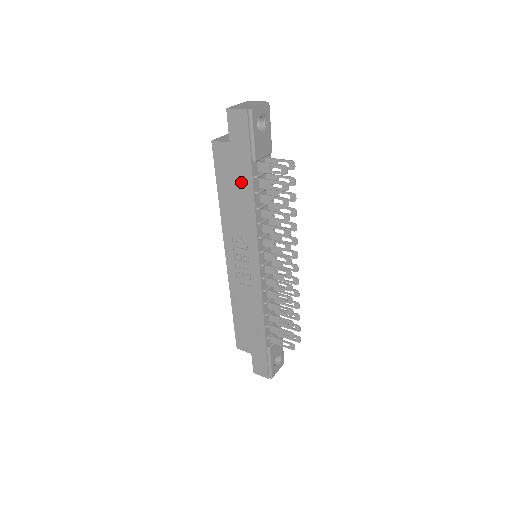
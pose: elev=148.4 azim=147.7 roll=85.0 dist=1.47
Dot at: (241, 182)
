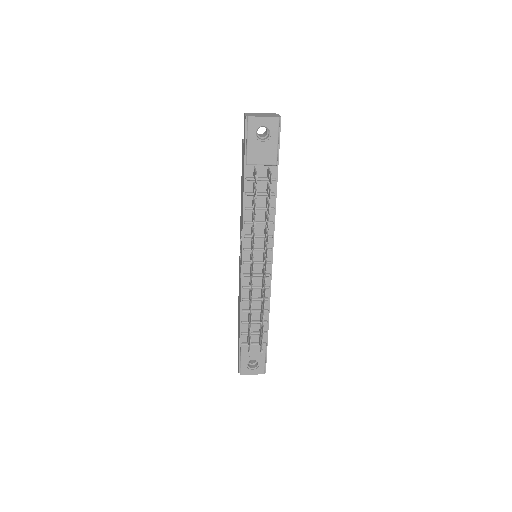
Dot at: occluded
